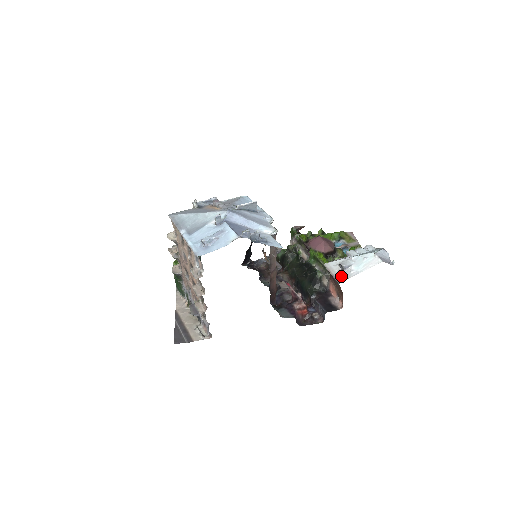
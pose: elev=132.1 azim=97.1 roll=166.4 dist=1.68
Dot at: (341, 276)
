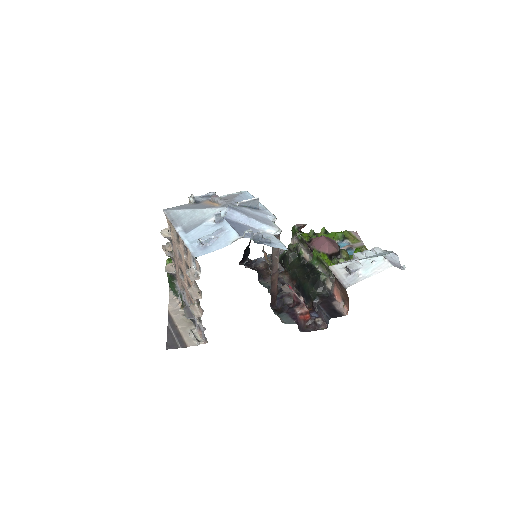
Dot at: (348, 280)
